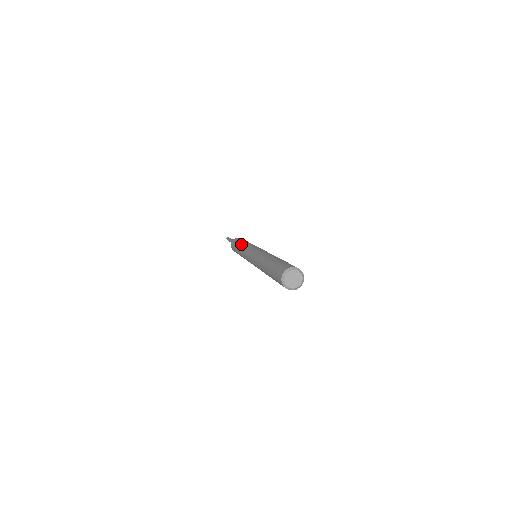
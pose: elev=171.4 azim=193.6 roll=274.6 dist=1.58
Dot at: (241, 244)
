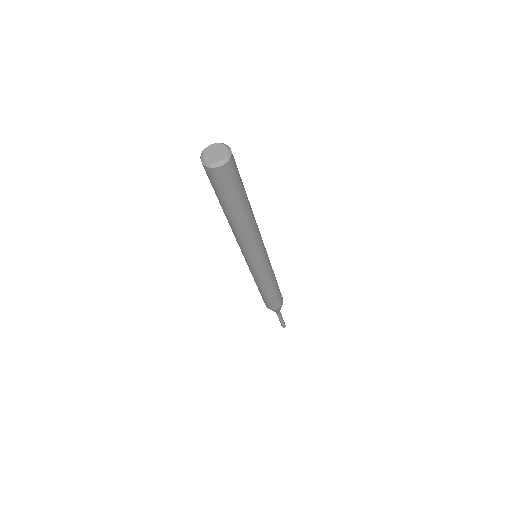
Dot at: occluded
